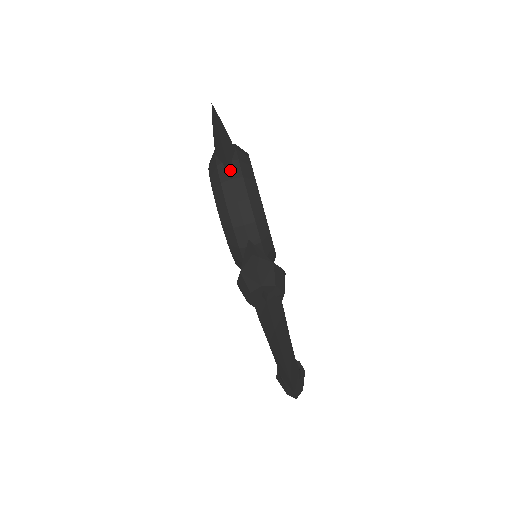
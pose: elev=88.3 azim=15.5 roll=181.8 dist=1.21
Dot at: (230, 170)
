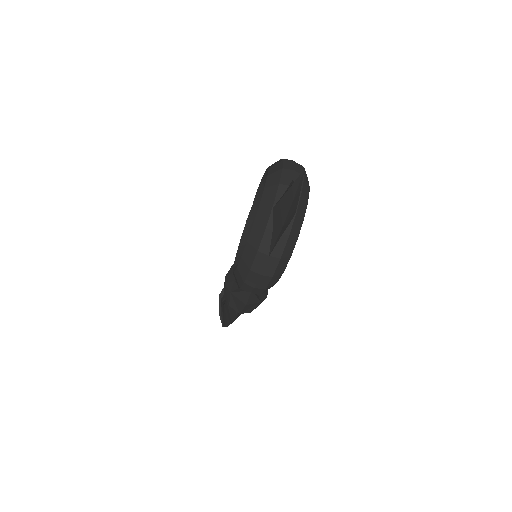
Dot at: (274, 247)
